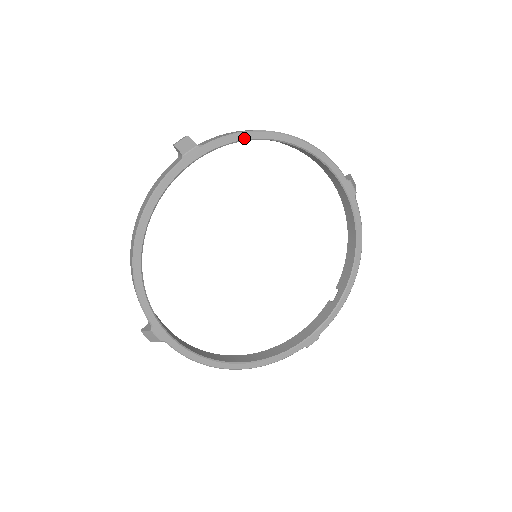
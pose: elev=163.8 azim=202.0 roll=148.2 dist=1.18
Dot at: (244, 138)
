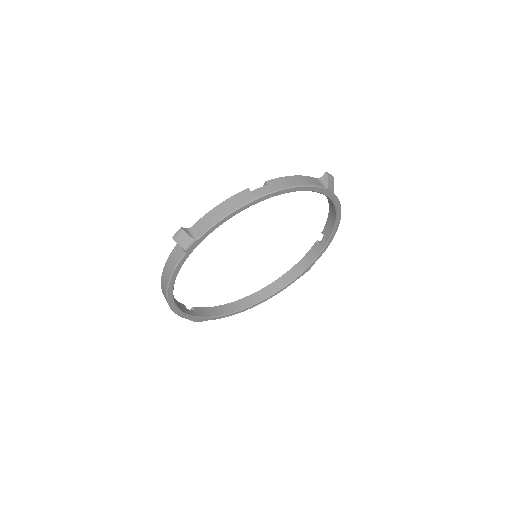
Dot at: (231, 216)
